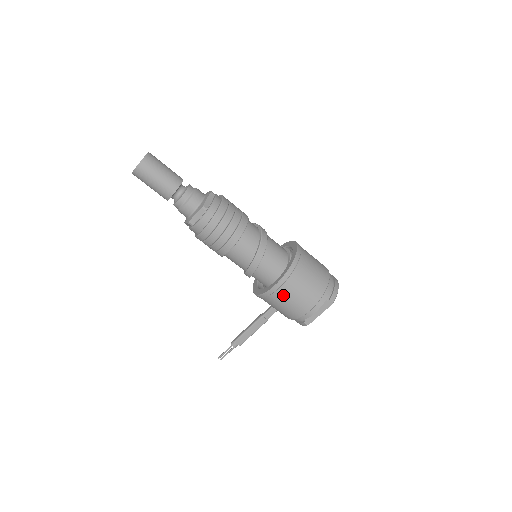
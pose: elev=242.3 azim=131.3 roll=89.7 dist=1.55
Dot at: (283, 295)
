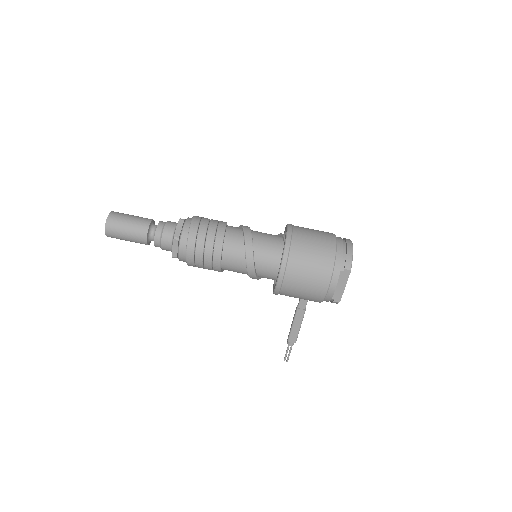
Dot at: (291, 285)
